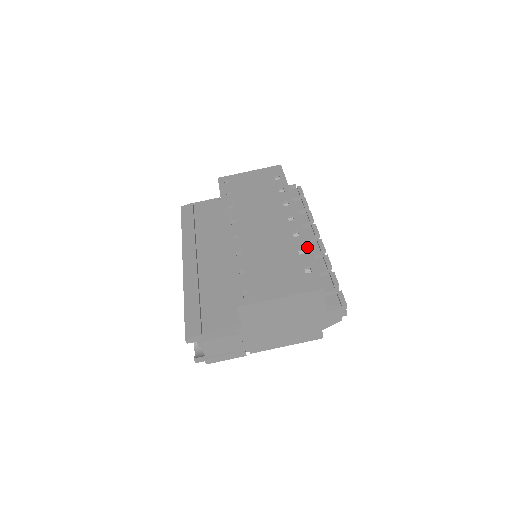
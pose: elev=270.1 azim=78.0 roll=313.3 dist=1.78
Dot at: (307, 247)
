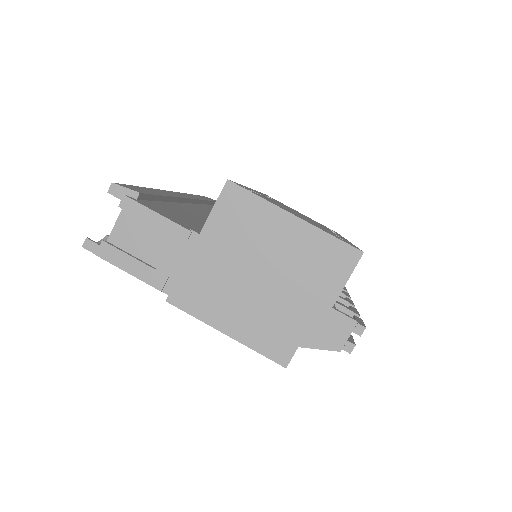
Dot at: occluded
